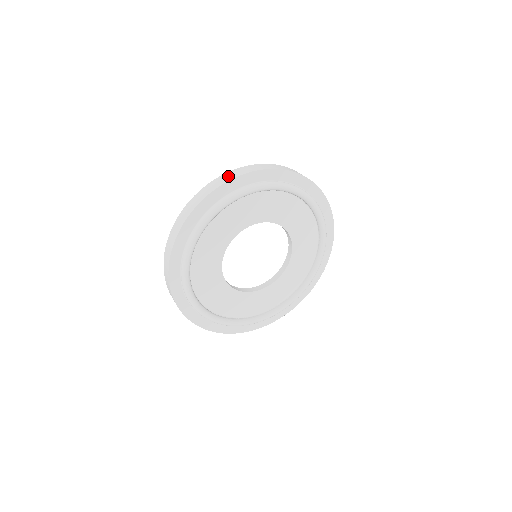
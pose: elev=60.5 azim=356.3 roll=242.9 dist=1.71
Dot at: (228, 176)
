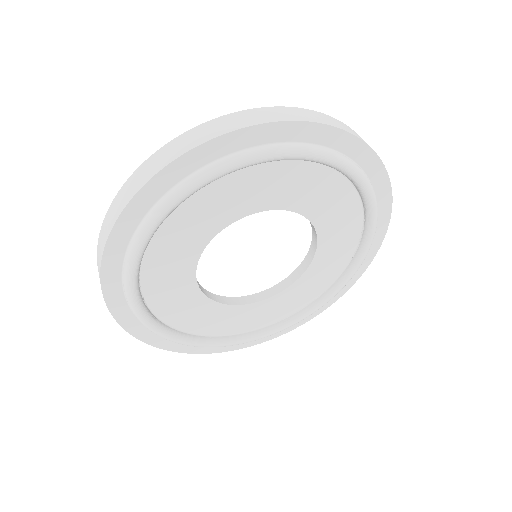
Dot at: (98, 259)
